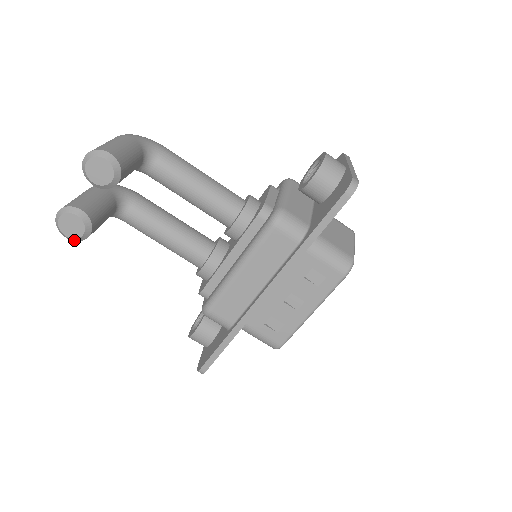
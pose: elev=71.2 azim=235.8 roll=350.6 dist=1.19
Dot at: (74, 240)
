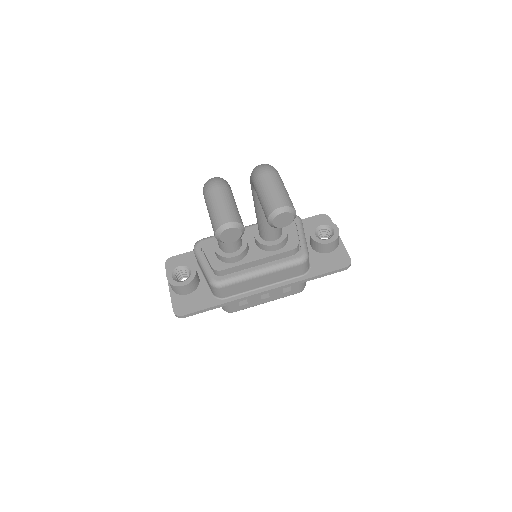
Dot at: (219, 240)
